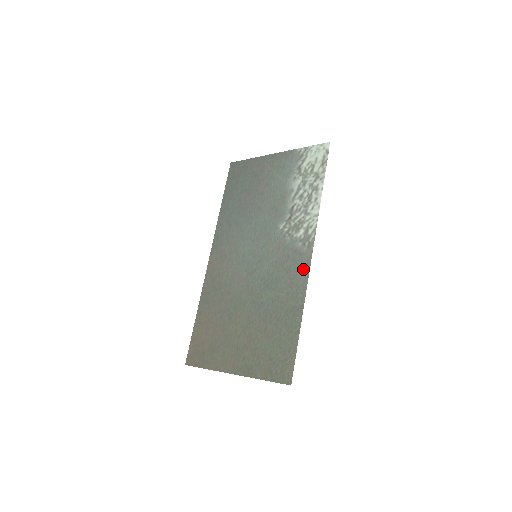
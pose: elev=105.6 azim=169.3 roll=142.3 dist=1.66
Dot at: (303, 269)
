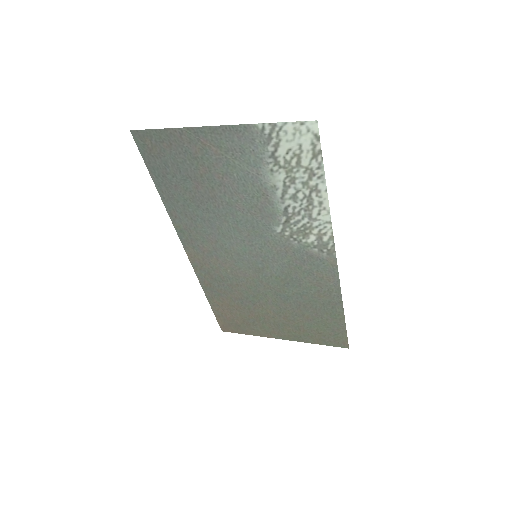
Dot at: (330, 274)
